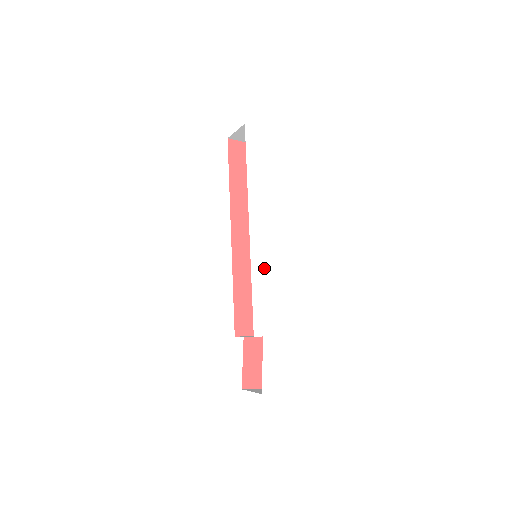
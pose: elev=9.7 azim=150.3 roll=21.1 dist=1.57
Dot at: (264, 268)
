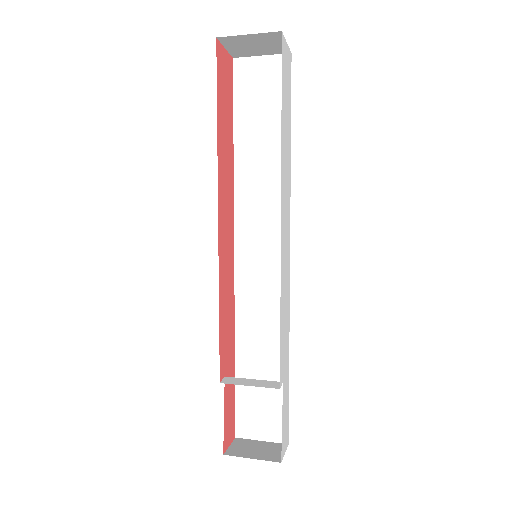
Dot at: (285, 280)
